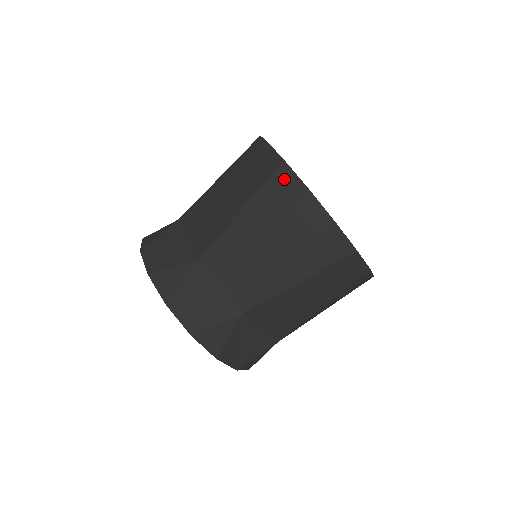
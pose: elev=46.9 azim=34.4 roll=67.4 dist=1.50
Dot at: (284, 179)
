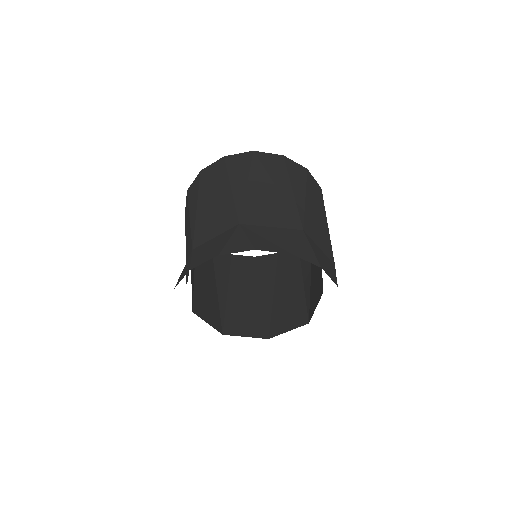
Dot at: (192, 188)
